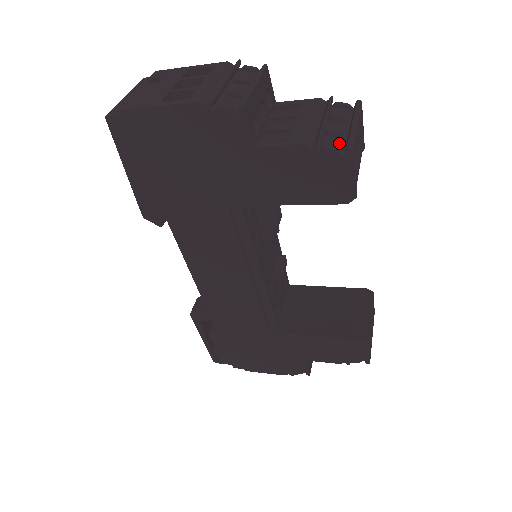
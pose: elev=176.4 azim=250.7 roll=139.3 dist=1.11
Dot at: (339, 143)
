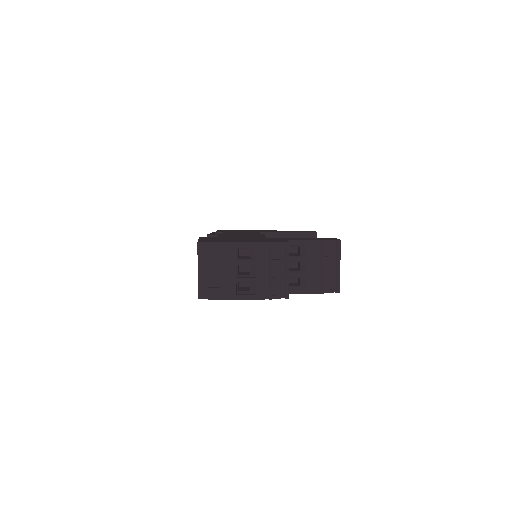
Dot at: (331, 282)
